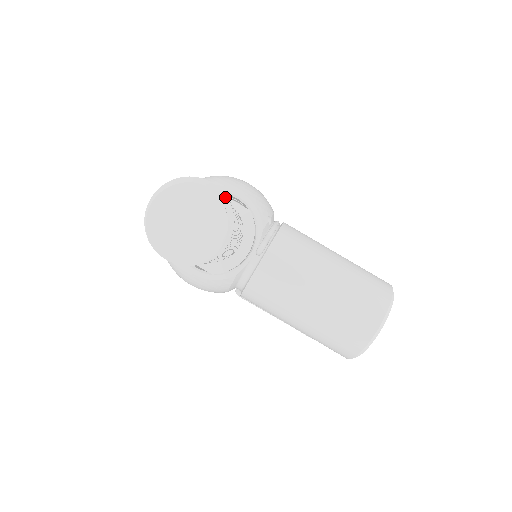
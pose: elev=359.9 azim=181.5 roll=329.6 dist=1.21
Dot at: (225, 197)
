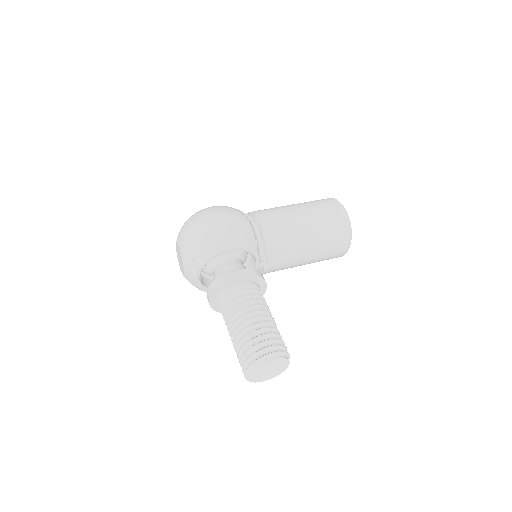
Dot at: (280, 353)
